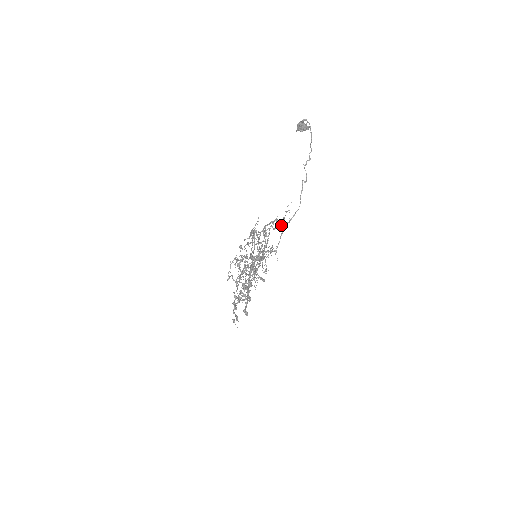
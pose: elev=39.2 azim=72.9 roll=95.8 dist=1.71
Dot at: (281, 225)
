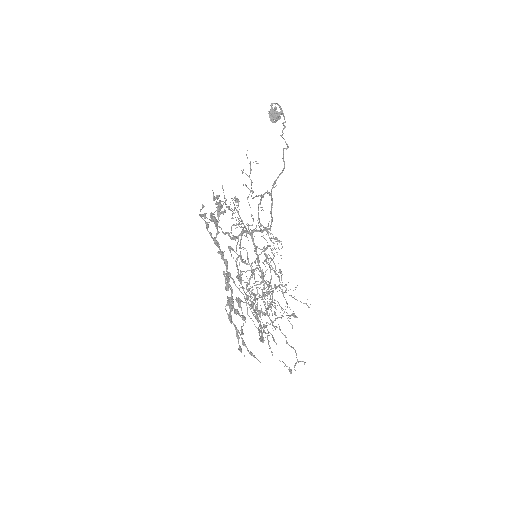
Dot at: occluded
